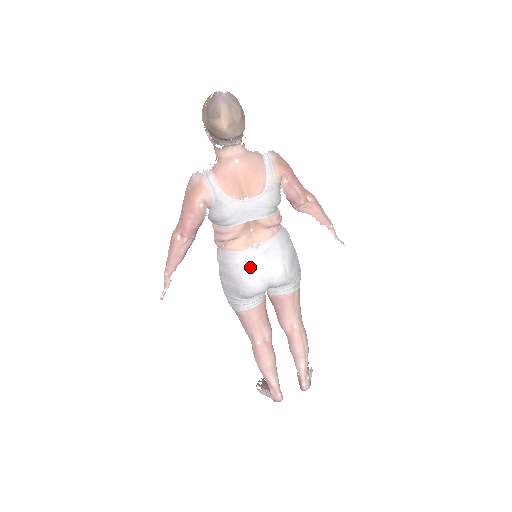
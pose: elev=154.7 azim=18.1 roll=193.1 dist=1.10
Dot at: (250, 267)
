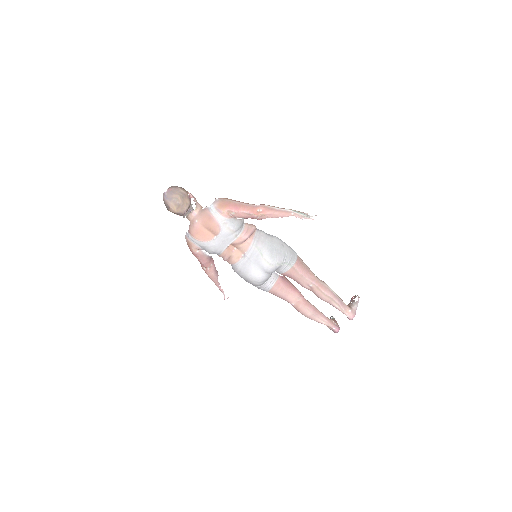
Dot at: (246, 270)
